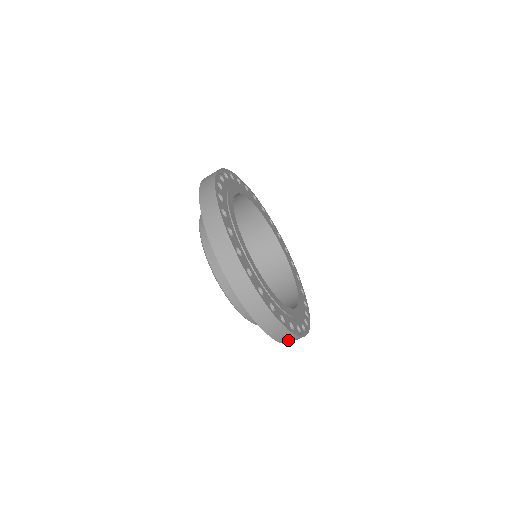
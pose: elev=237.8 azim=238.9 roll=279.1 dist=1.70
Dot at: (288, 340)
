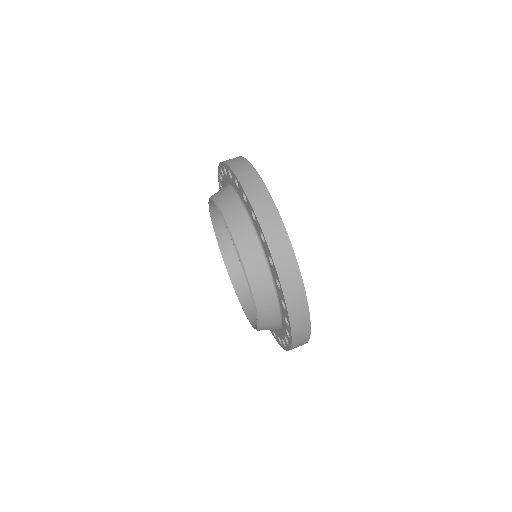
Dot at: (297, 316)
